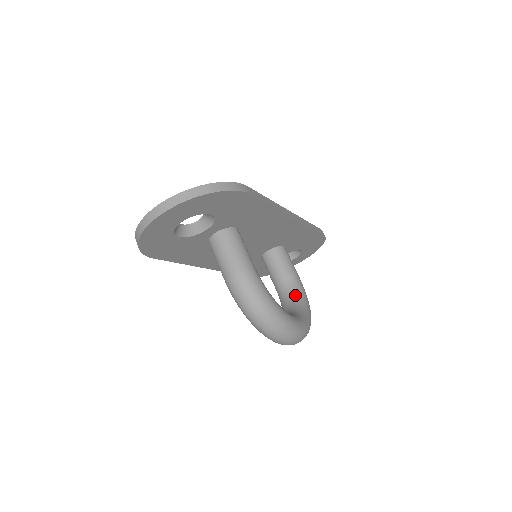
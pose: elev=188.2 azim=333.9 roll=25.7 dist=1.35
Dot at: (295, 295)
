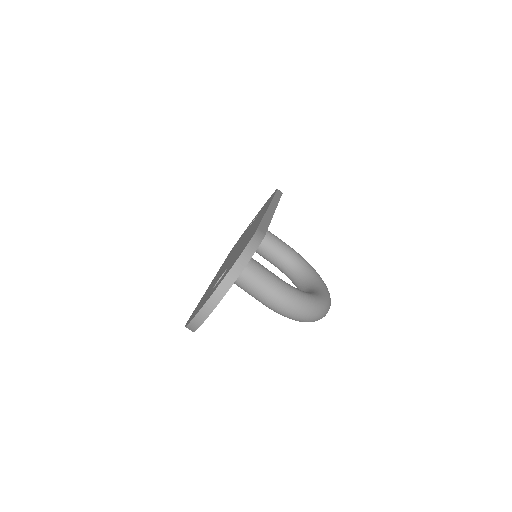
Dot at: (297, 264)
